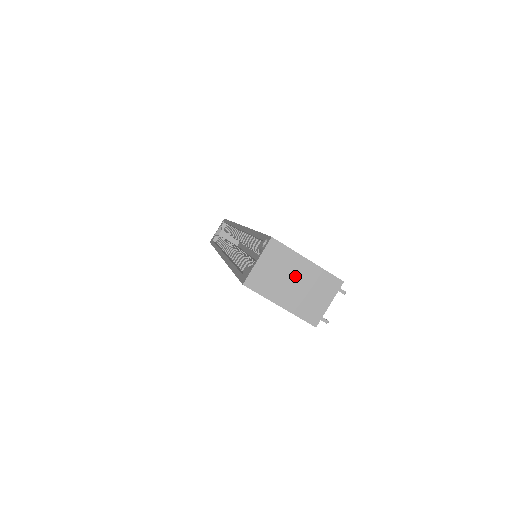
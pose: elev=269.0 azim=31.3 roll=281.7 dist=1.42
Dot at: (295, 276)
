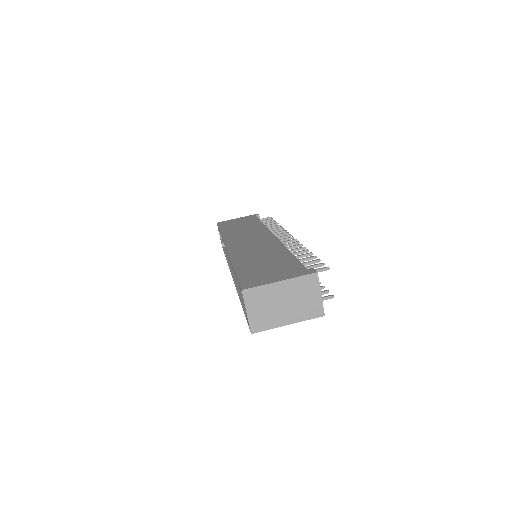
Dot at: (280, 299)
